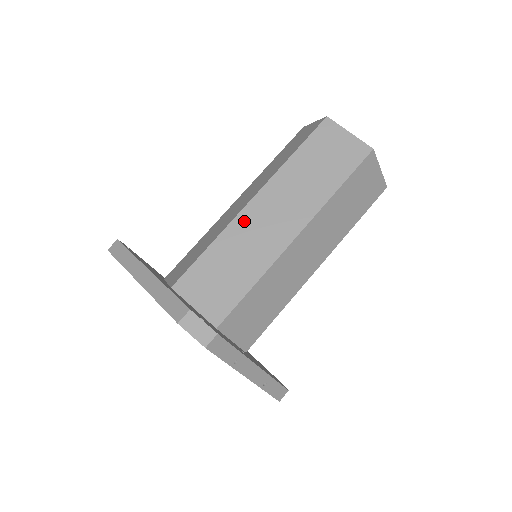
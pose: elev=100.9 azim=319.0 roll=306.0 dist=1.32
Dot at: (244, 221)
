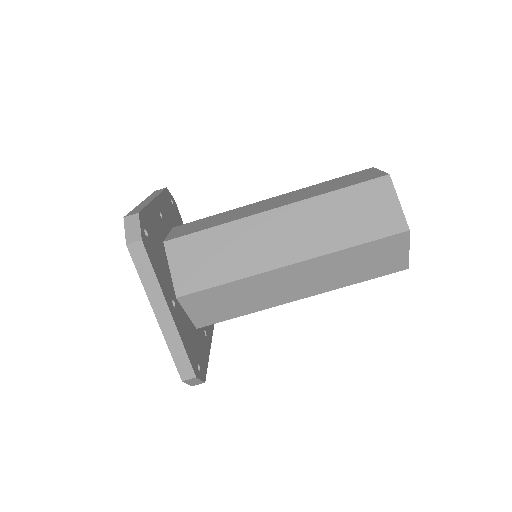
Dot at: (271, 277)
